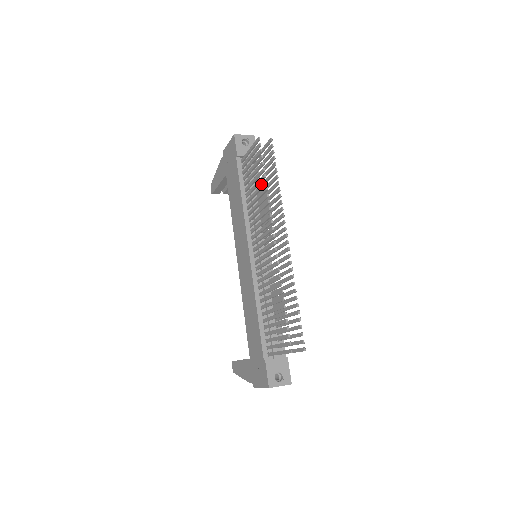
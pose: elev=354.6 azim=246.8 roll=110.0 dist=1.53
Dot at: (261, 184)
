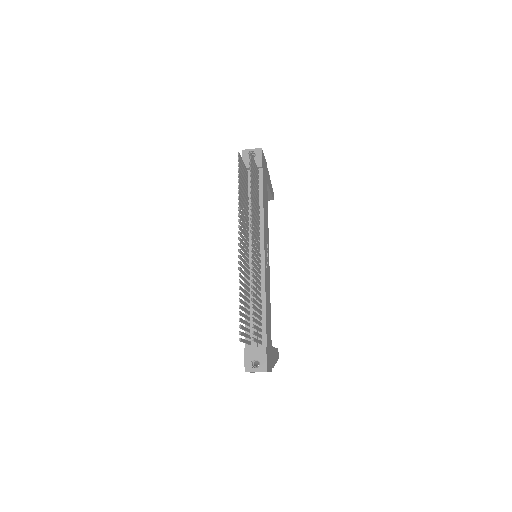
Dot at: occluded
